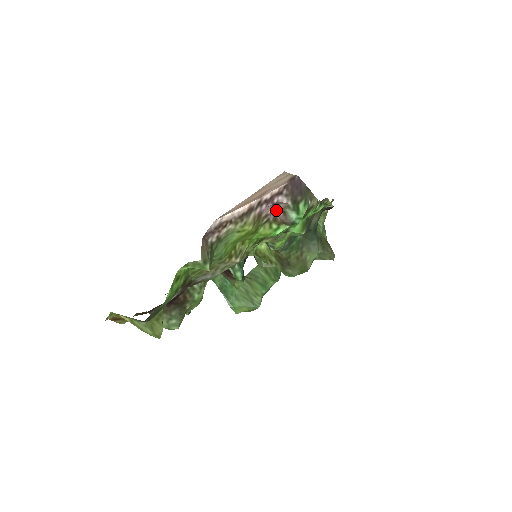
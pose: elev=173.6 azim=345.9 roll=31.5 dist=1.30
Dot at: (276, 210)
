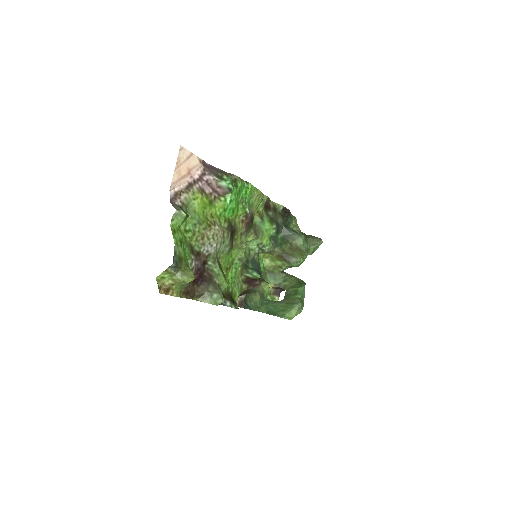
Dot at: (215, 190)
